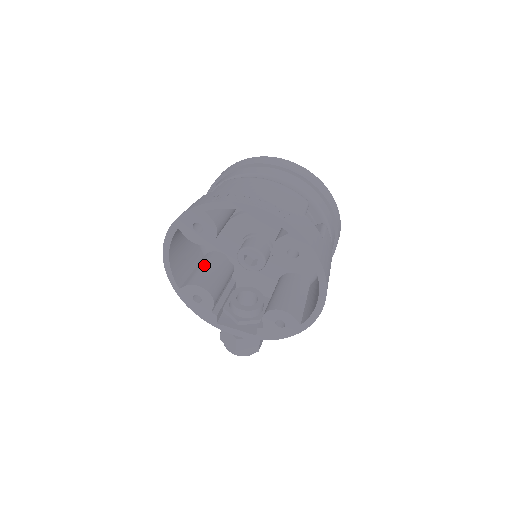
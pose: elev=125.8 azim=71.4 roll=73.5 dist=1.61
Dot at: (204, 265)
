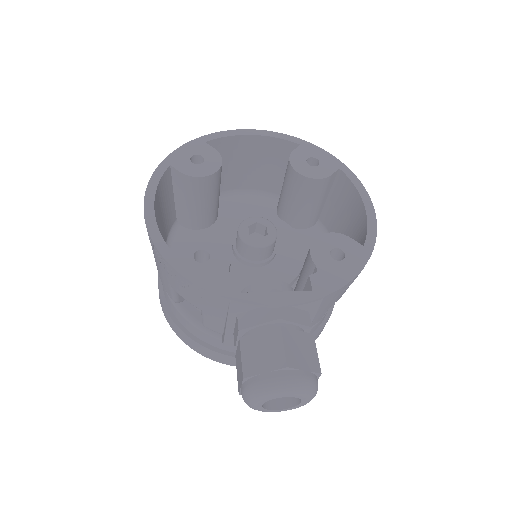
Dot at: occluded
